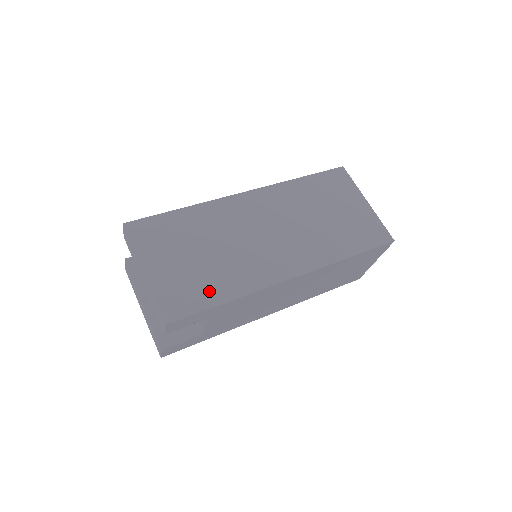
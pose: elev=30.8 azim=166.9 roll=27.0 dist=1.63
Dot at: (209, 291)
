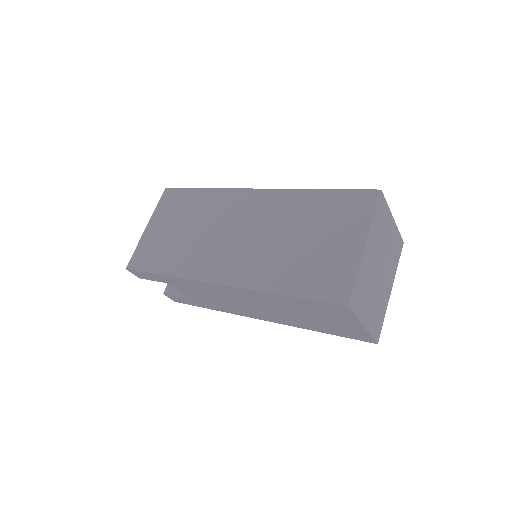
Dot at: (161, 260)
